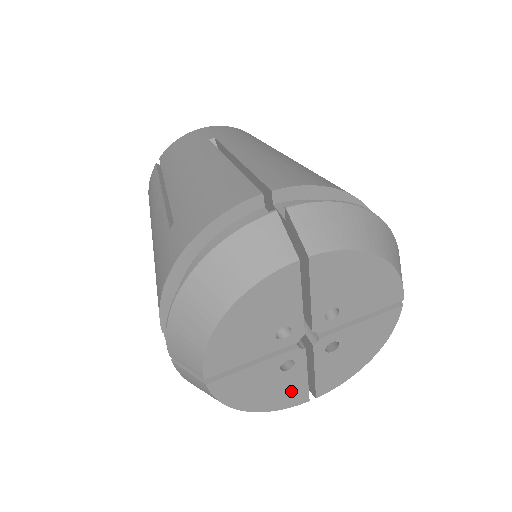
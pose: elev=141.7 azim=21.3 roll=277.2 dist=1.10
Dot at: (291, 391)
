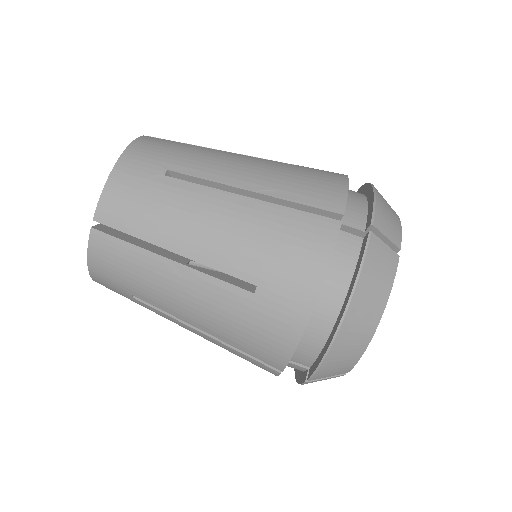
Dot at: occluded
